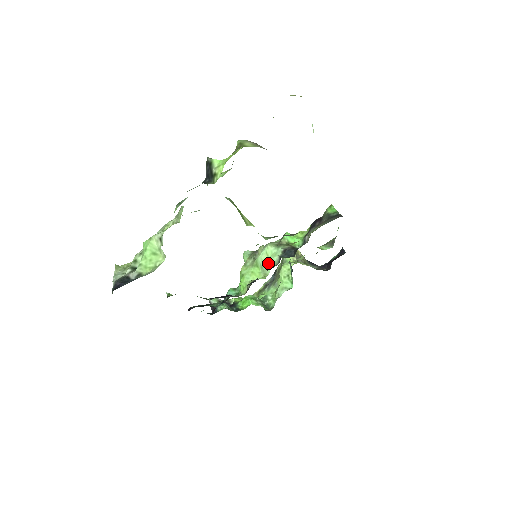
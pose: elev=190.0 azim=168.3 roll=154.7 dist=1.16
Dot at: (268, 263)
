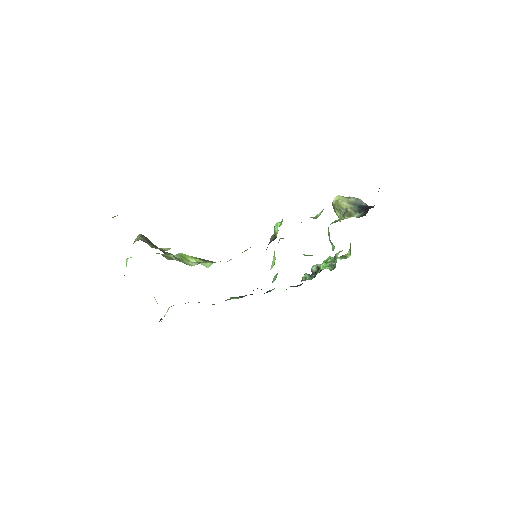
Dot at: occluded
